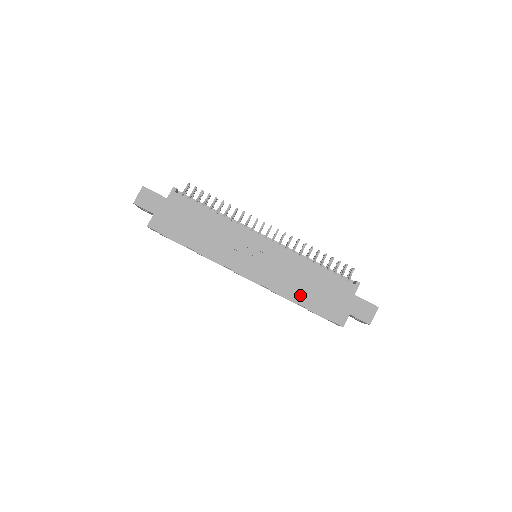
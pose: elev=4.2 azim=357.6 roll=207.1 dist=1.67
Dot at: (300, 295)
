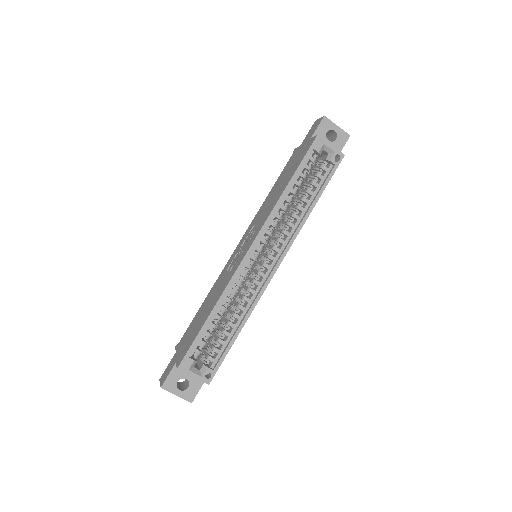
Dot at: (281, 190)
